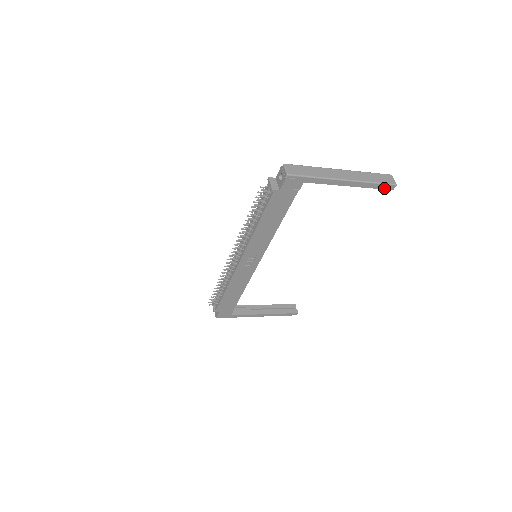
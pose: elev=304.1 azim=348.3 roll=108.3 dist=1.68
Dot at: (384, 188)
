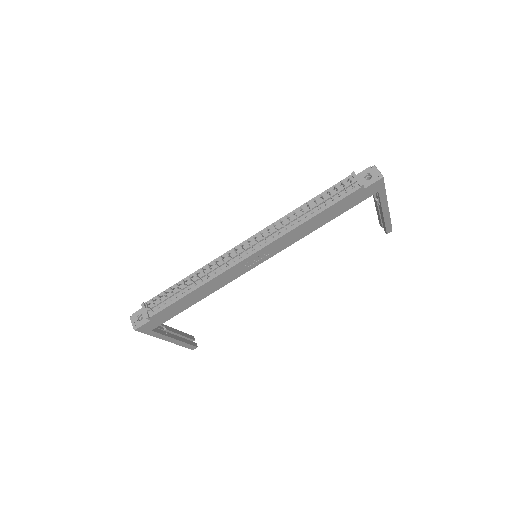
Dot at: (387, 229)
